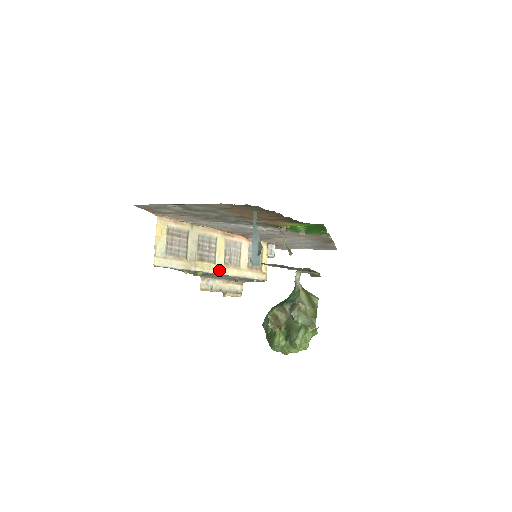
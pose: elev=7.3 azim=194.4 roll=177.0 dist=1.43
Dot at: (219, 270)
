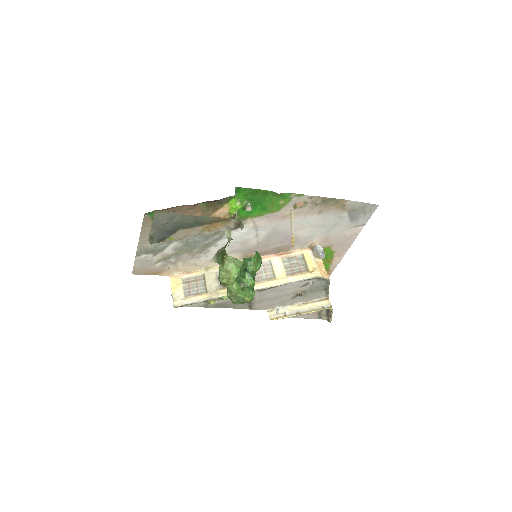
Dot at: occluded
